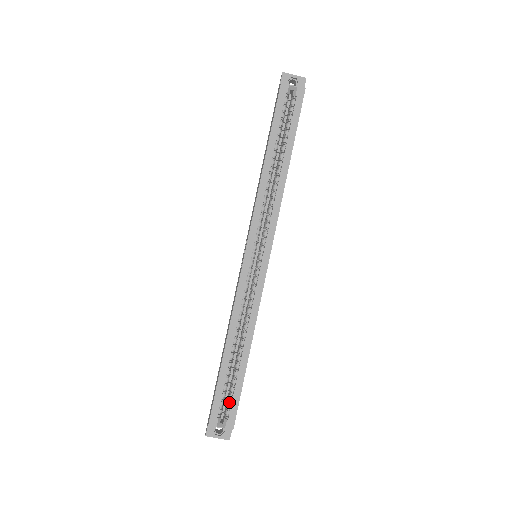
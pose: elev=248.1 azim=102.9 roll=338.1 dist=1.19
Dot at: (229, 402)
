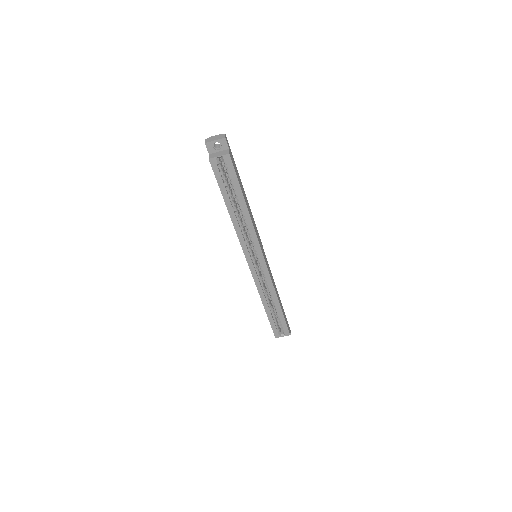
Dot at: (281, 325)
